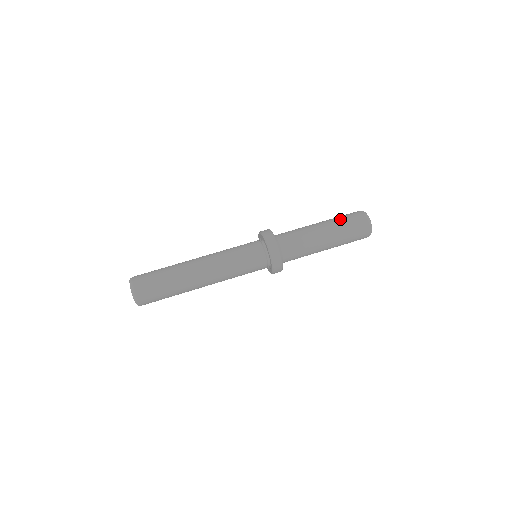
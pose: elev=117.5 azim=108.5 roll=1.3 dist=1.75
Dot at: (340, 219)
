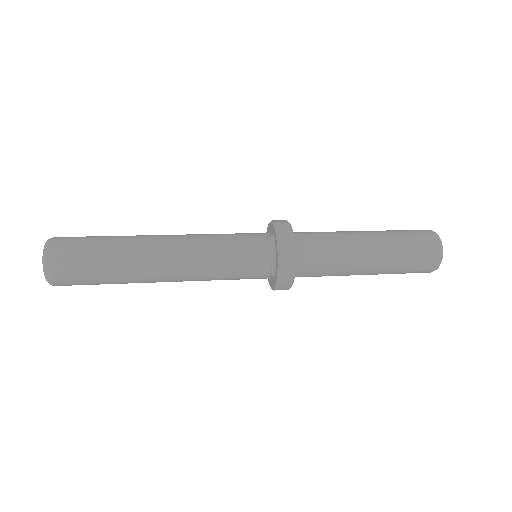
Dot at: occluded
